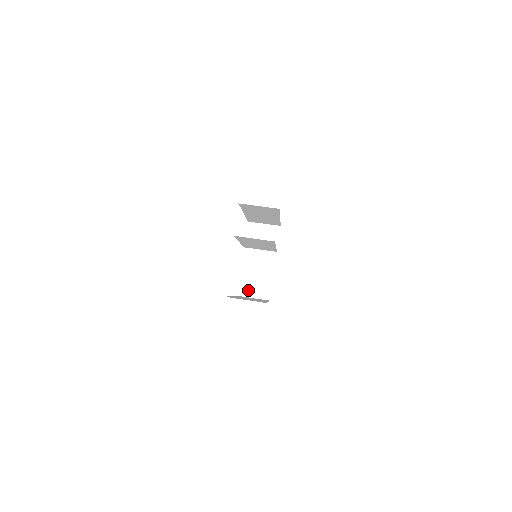
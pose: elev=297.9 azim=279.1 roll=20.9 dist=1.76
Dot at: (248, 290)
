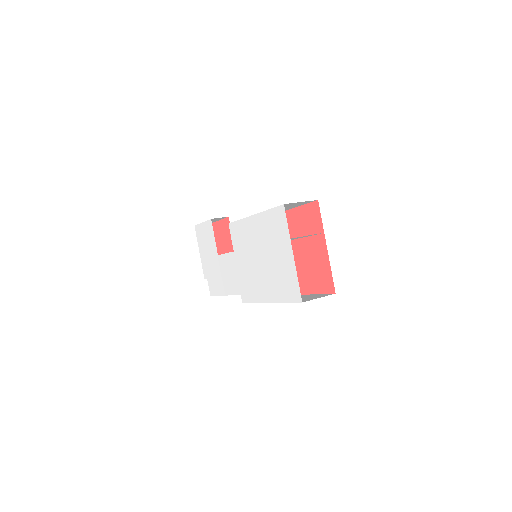
Dot at: occluded
